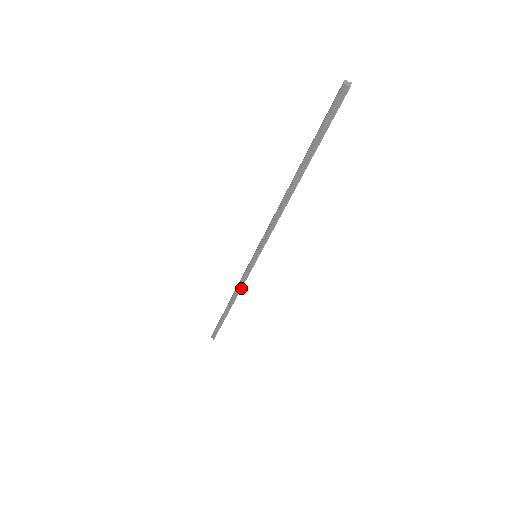
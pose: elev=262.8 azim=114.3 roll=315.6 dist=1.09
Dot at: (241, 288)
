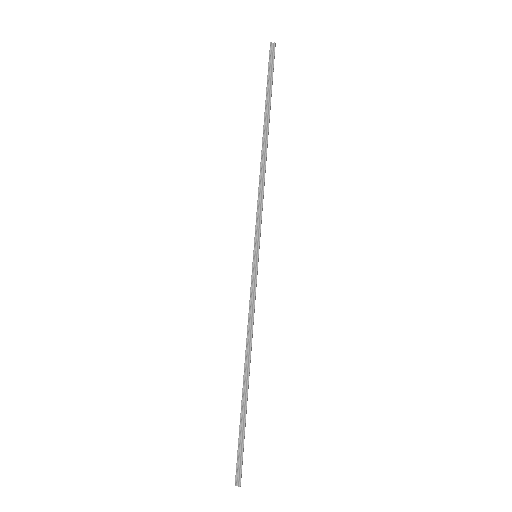
Dot at: (252, 322)
